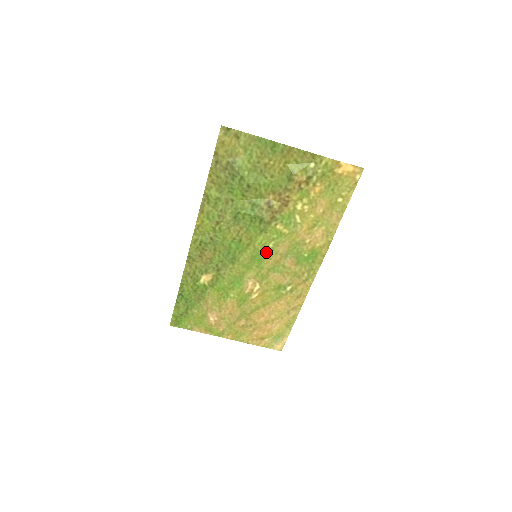
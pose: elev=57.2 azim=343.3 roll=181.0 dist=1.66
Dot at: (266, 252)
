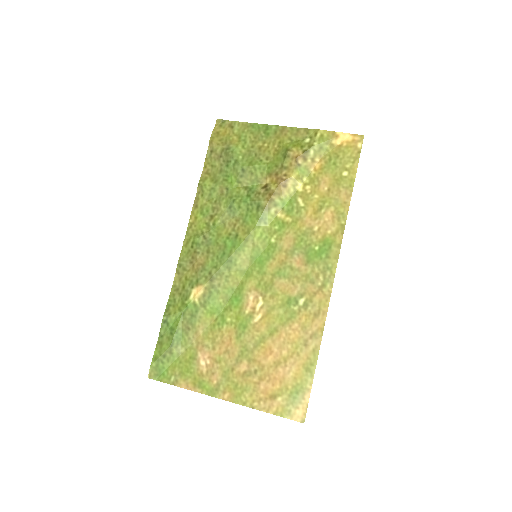
Dot at: (268, 250)
